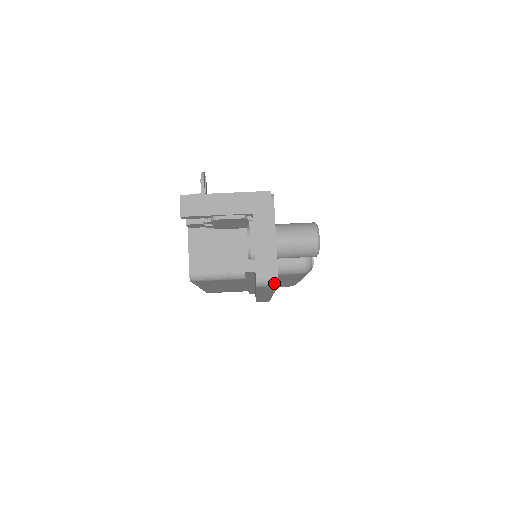
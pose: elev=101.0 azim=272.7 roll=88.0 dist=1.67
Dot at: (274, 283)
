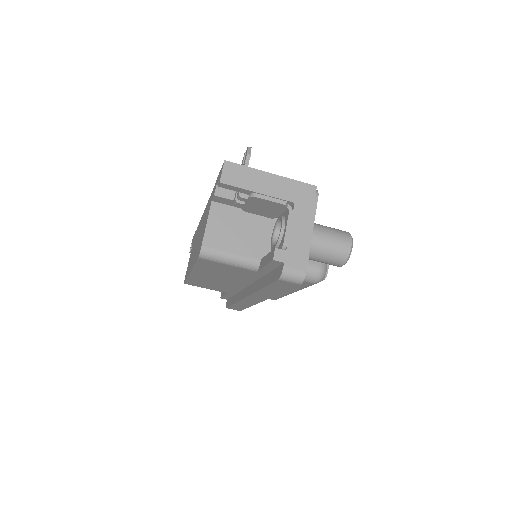
Dot at: (299, 280)
